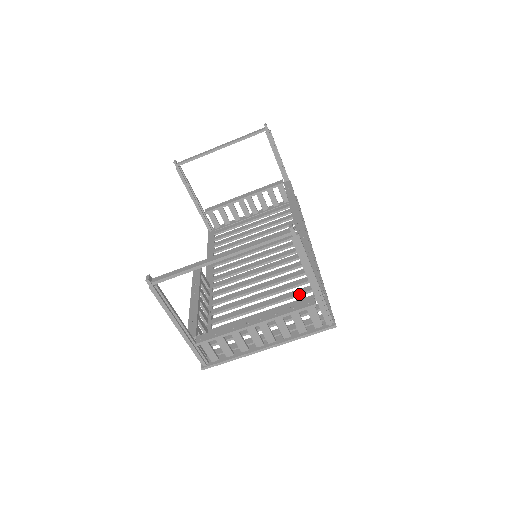
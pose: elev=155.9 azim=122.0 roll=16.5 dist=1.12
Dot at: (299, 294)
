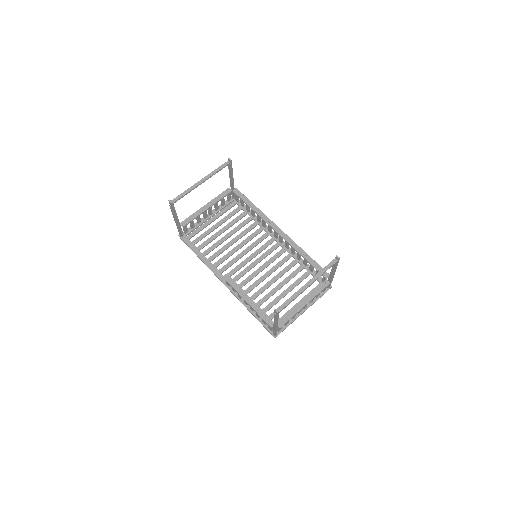
Dot at: occluded
